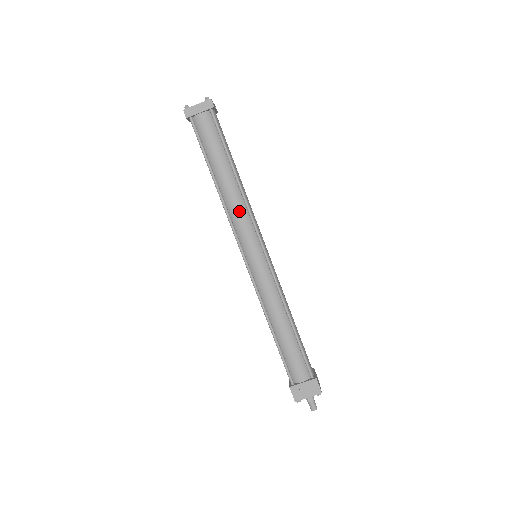
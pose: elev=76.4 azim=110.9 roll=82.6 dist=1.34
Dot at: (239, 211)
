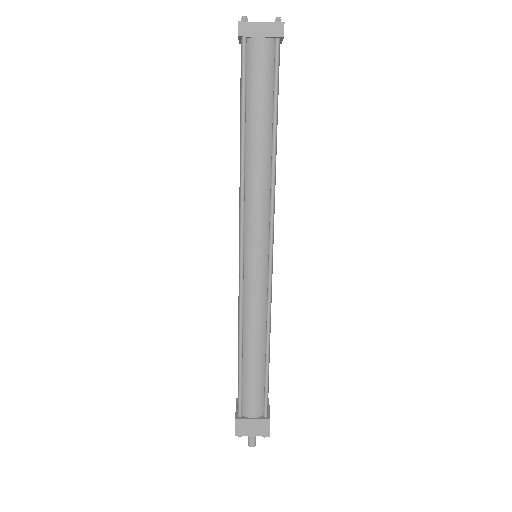
Dot at: (259, 195)
